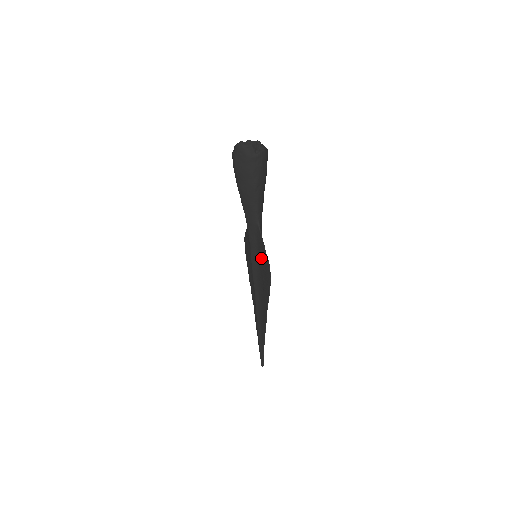
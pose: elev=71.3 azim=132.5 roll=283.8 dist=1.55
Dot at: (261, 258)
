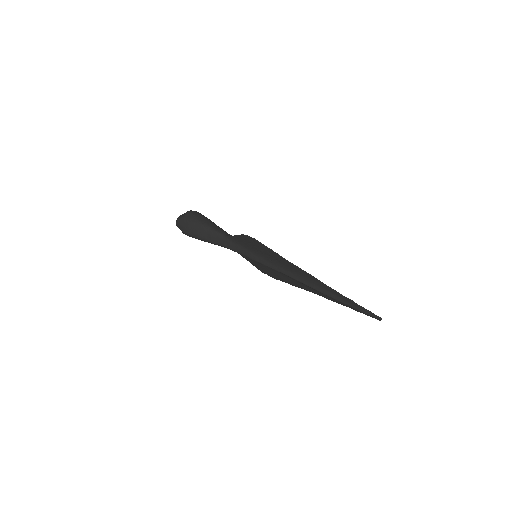
Dot at: (248, 246)
